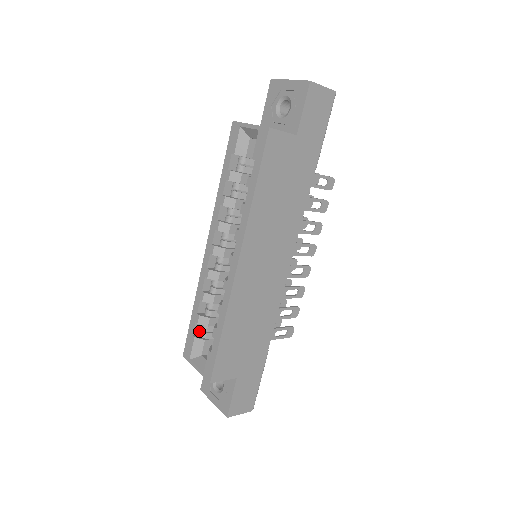
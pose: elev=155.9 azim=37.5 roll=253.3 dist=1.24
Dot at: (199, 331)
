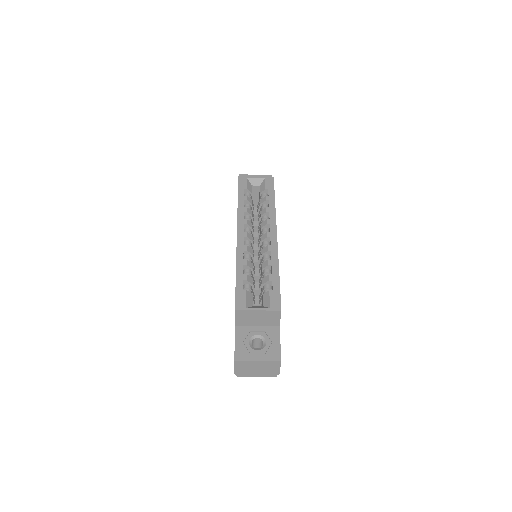
Dot at: occluded
